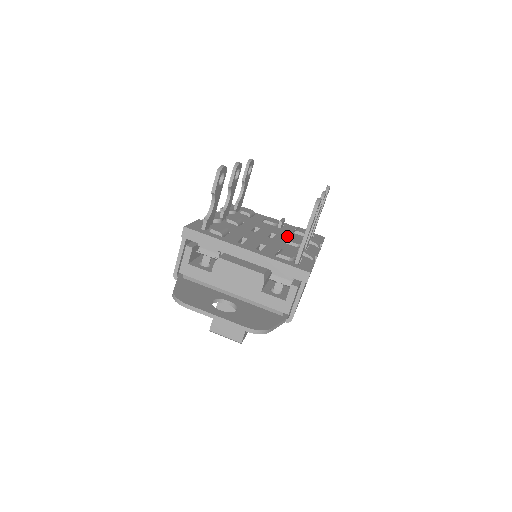
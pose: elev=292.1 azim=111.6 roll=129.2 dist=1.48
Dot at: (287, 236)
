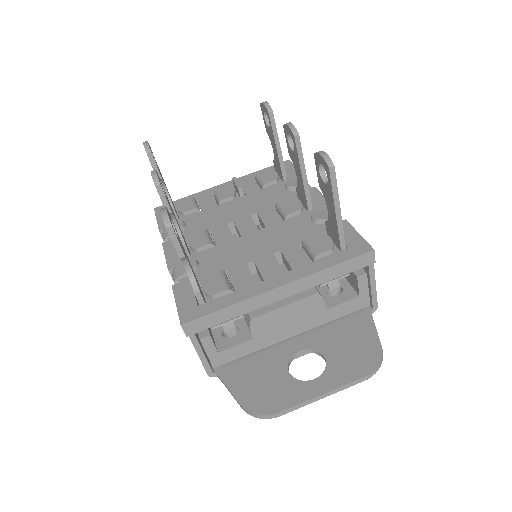
Dot at: (268, 203)
